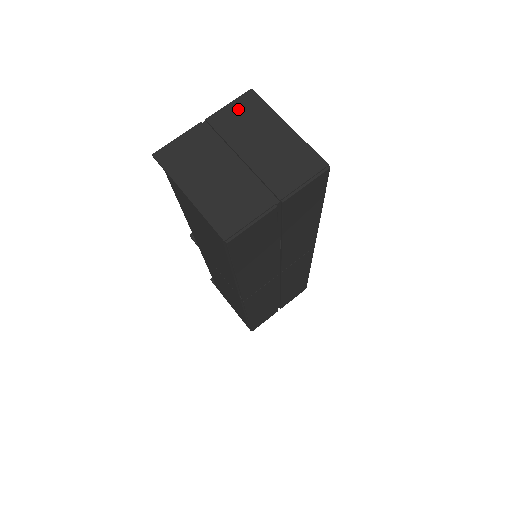
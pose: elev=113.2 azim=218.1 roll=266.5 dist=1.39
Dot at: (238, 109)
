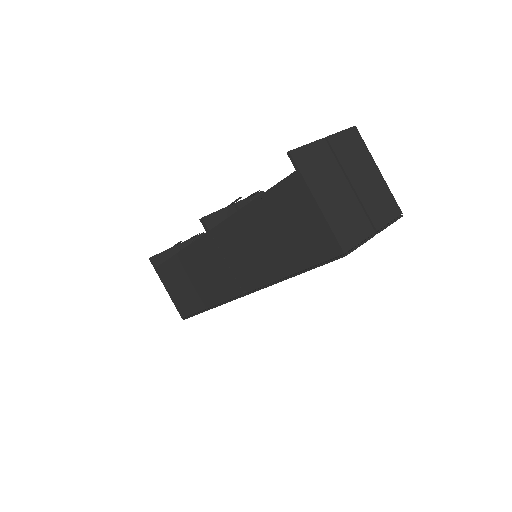
Dot at: (348, 139)
